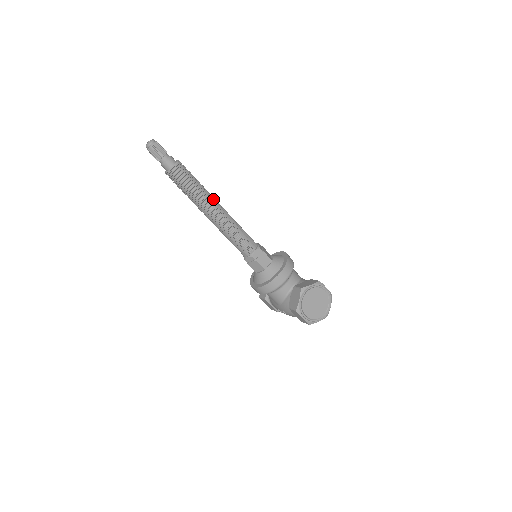
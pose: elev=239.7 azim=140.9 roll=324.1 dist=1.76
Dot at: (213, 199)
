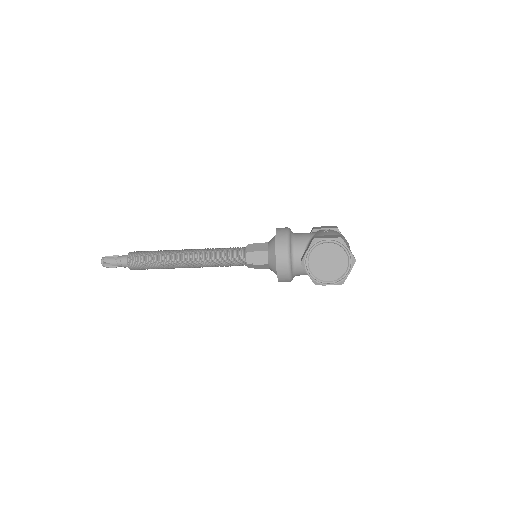
Dot at: (176, 254)
